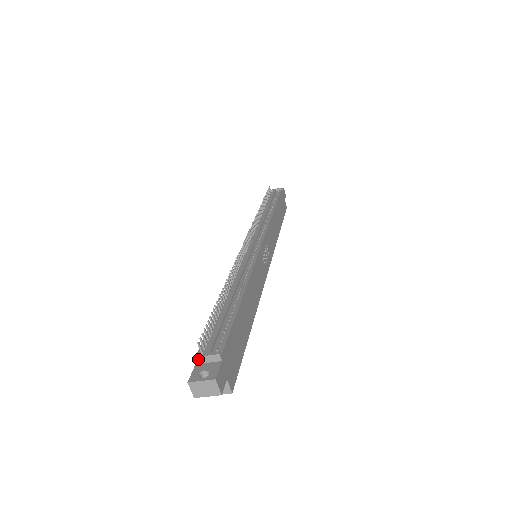
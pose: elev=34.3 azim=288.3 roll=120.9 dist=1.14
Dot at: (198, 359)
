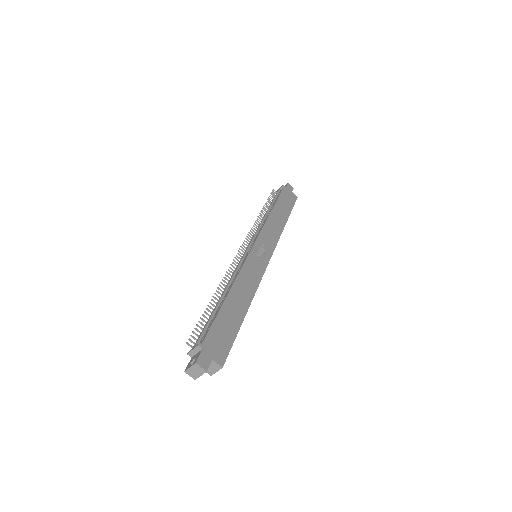
Dot at: (190, 354)
